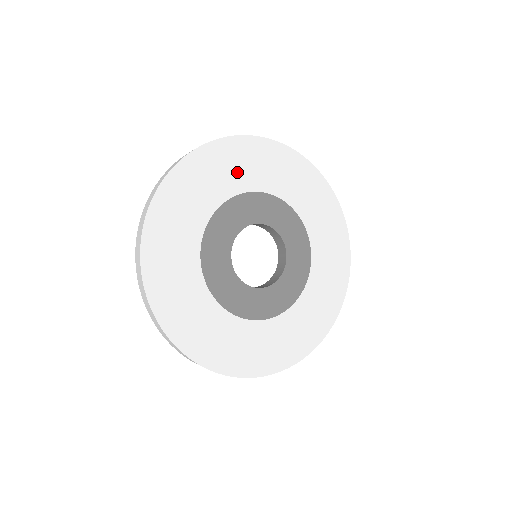
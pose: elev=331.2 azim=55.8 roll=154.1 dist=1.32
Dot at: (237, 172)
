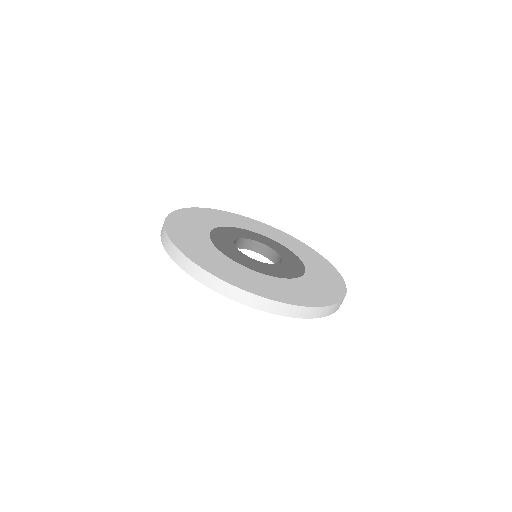
Dot at: occluded
